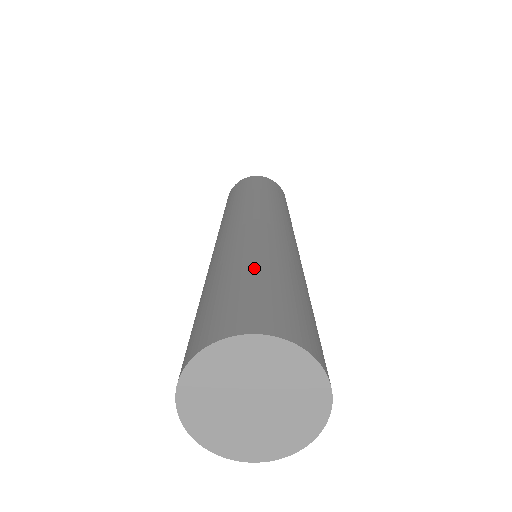
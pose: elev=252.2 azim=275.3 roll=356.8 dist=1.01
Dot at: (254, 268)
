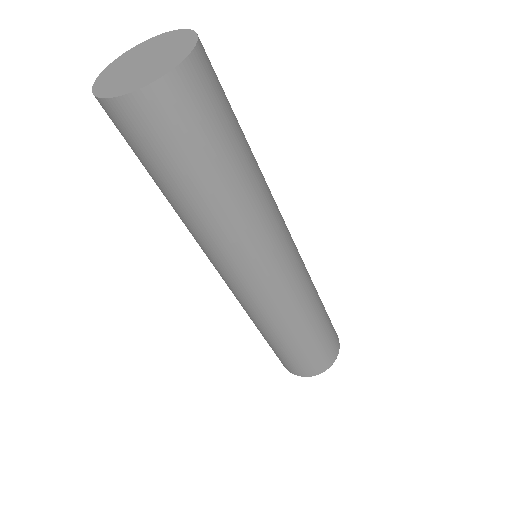
Dot at: occluded
